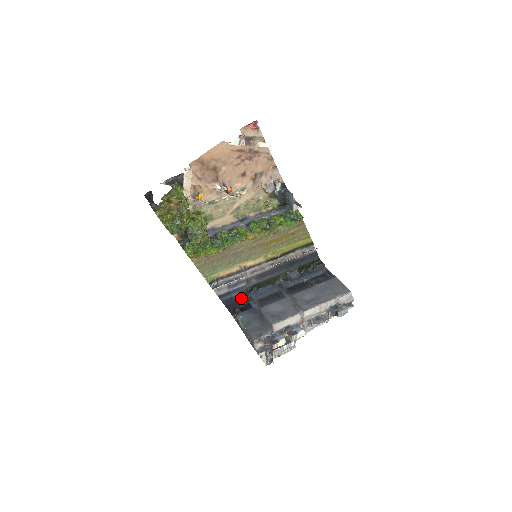
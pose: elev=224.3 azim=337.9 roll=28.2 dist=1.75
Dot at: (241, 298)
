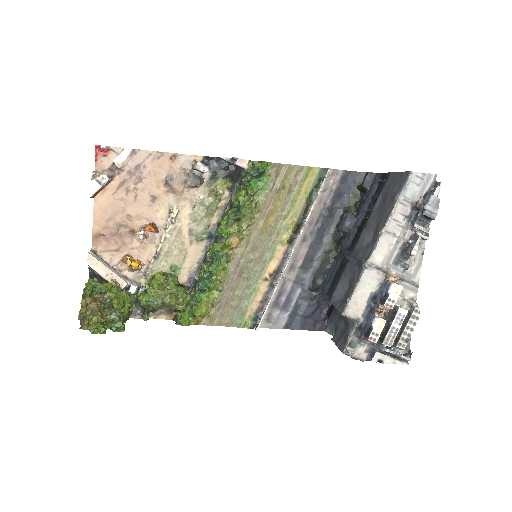
Dot at: (316, 306)
